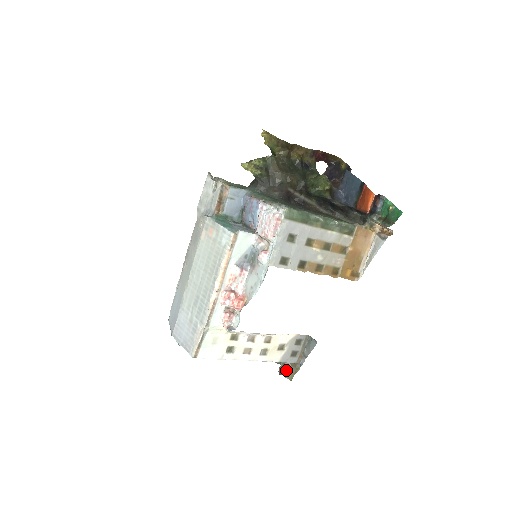
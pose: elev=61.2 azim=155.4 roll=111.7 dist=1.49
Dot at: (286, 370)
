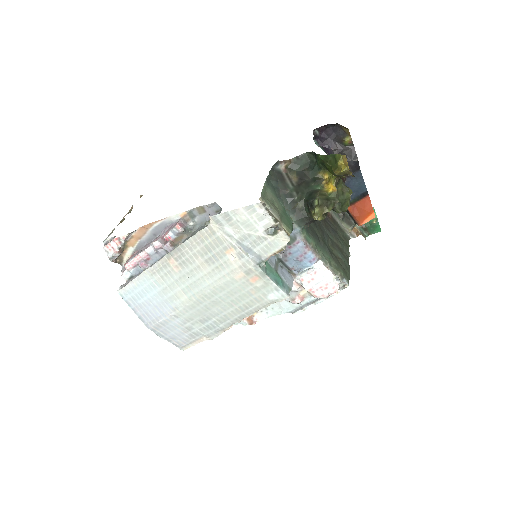
Dot at: occluded
